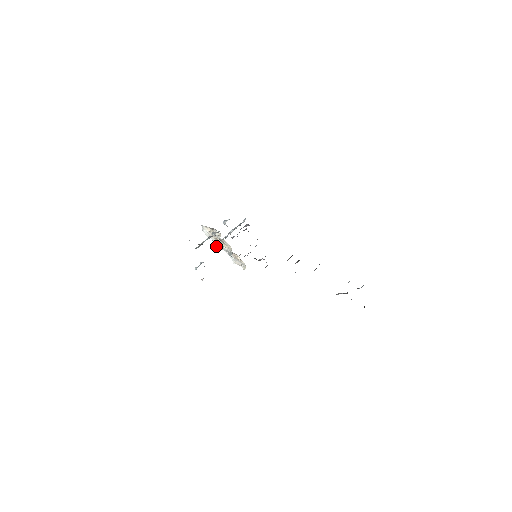
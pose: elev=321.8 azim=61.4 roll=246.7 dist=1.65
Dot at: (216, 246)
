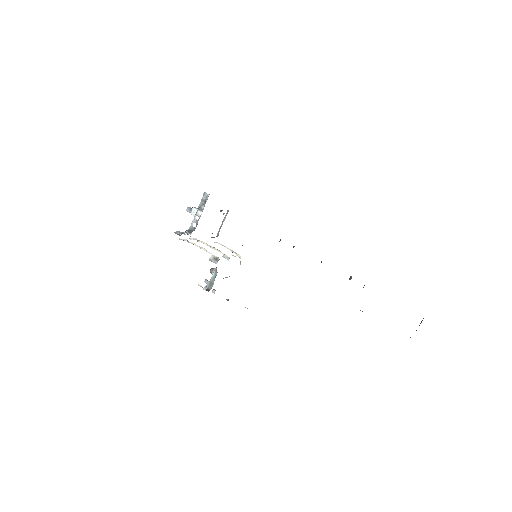
Dot at: occluded
